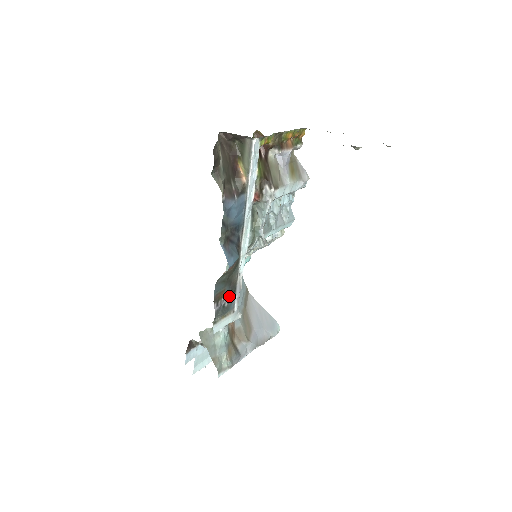
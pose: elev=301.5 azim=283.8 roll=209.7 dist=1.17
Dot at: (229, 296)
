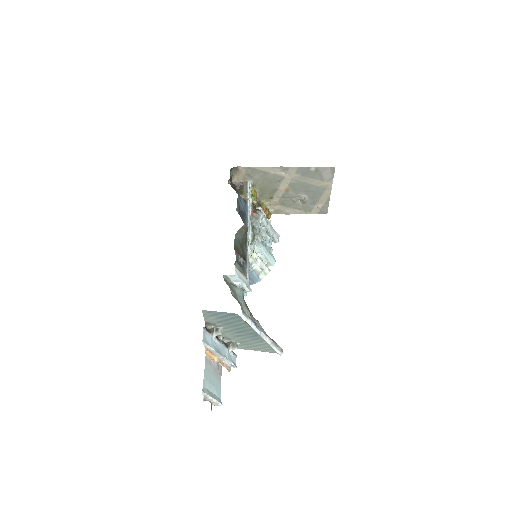
Dot at: (243, 259)
